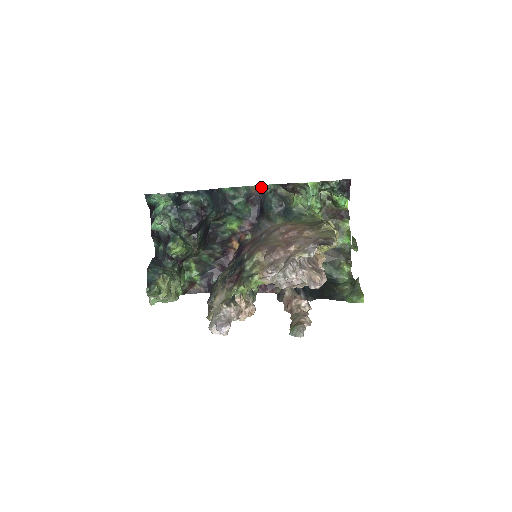
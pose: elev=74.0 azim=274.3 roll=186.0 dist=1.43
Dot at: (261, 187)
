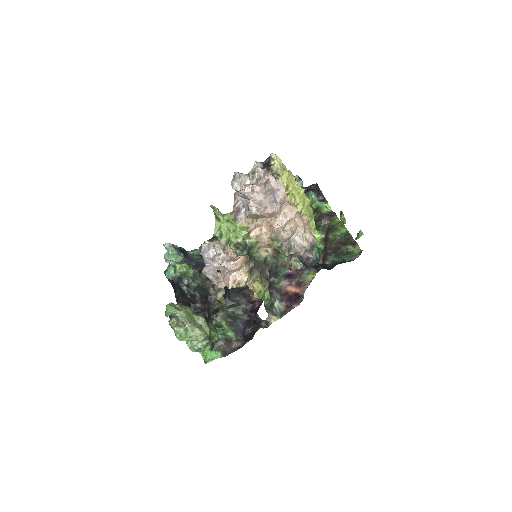
Dot at: occluded
